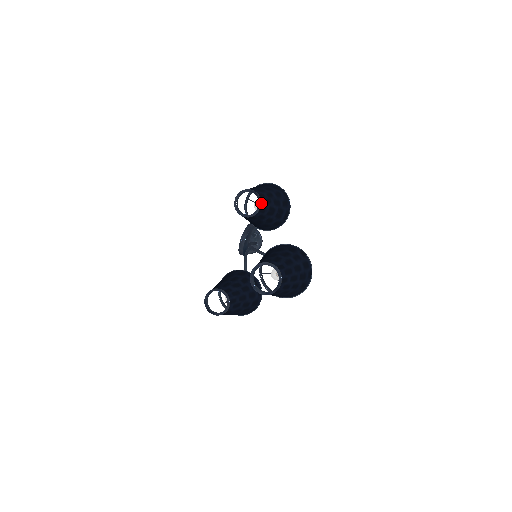
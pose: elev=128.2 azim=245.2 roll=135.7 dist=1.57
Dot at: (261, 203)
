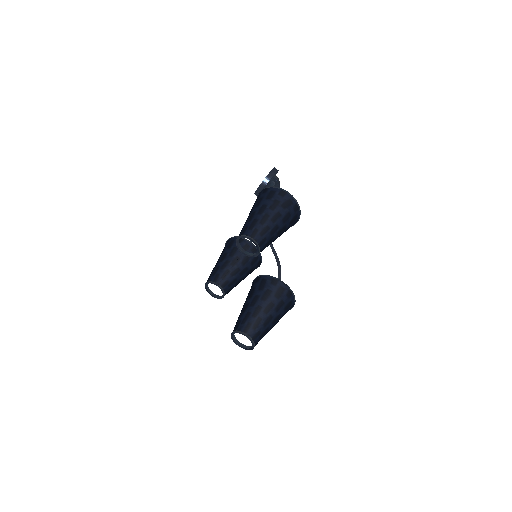
Dot at: (260, 251)
